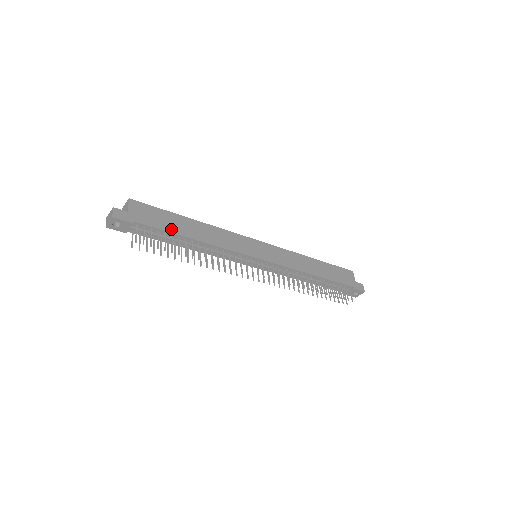
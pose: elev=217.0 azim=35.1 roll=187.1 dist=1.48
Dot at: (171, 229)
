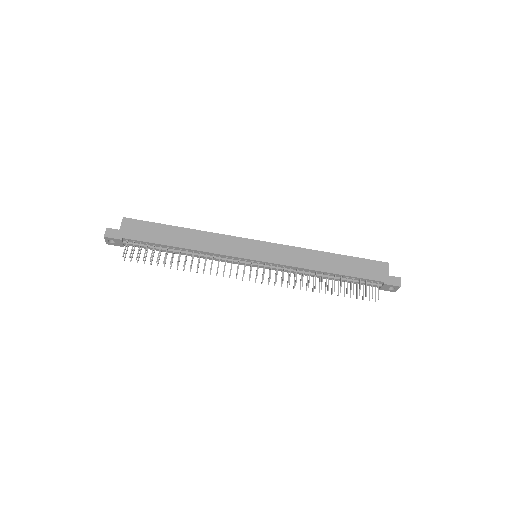
Dot at: (158, 240)
